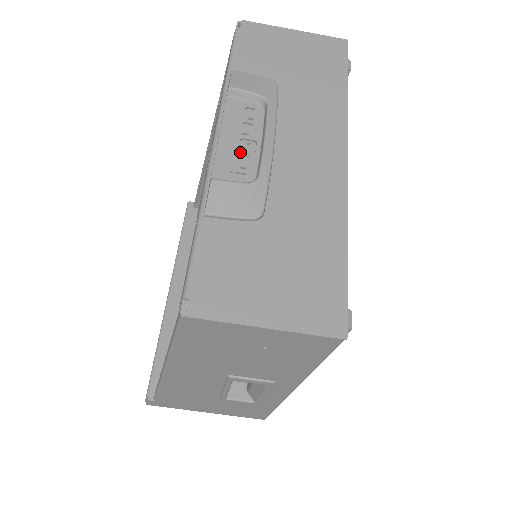
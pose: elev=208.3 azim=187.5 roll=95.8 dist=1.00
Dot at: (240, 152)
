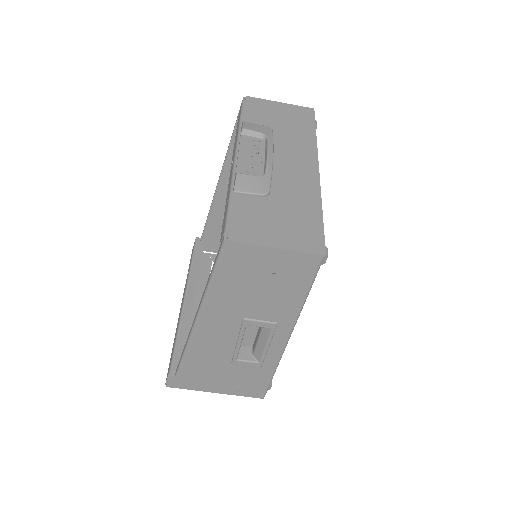
Dot at: (252, 162)
